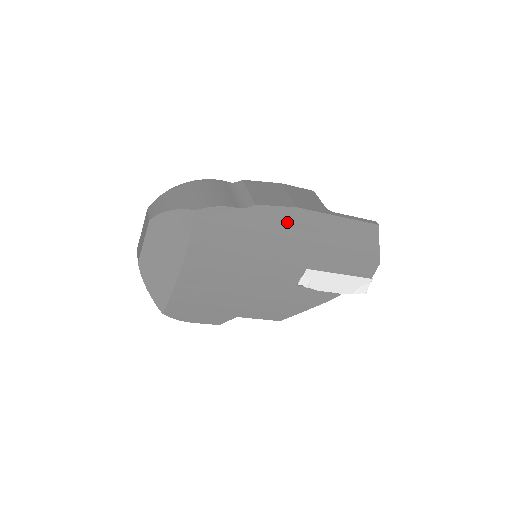
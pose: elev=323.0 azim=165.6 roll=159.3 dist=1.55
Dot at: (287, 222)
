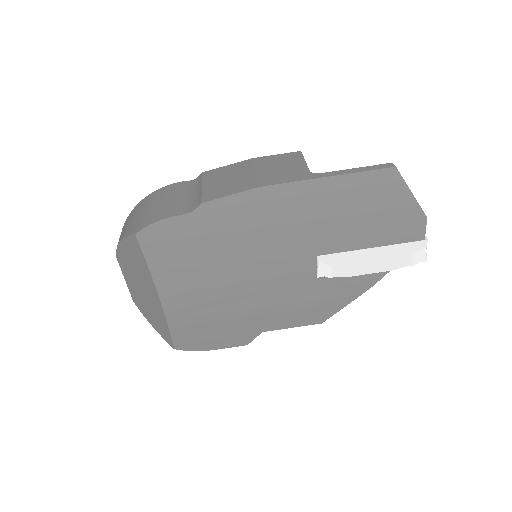
Dot at: (256, 209)
